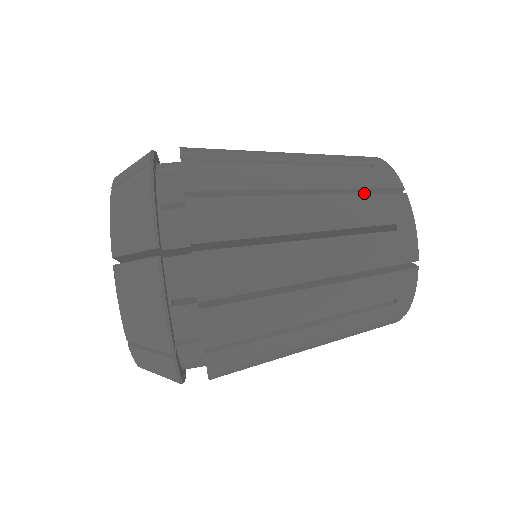
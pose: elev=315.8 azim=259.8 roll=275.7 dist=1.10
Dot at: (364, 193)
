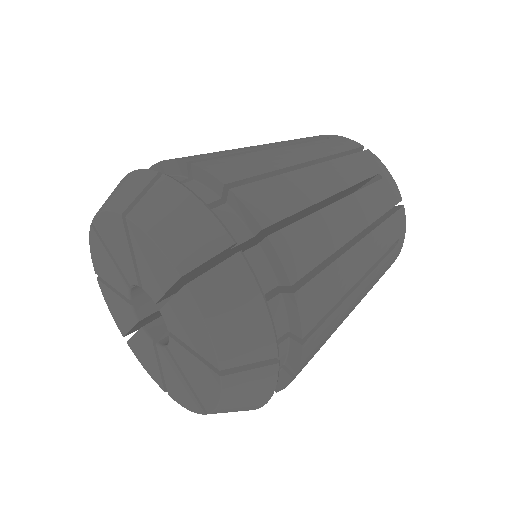
Dot at: occluded
